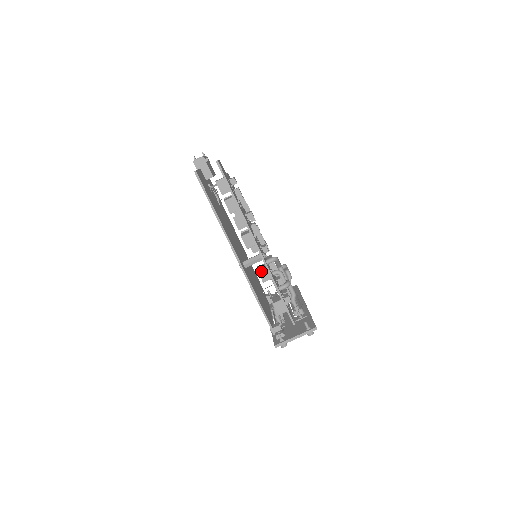
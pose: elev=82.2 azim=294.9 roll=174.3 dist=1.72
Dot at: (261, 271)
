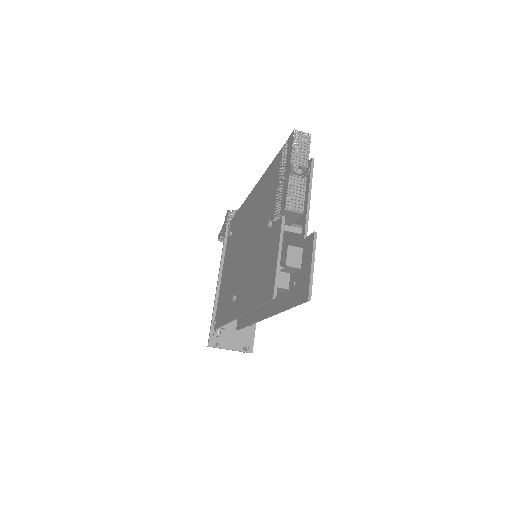
Dot at: occluded
